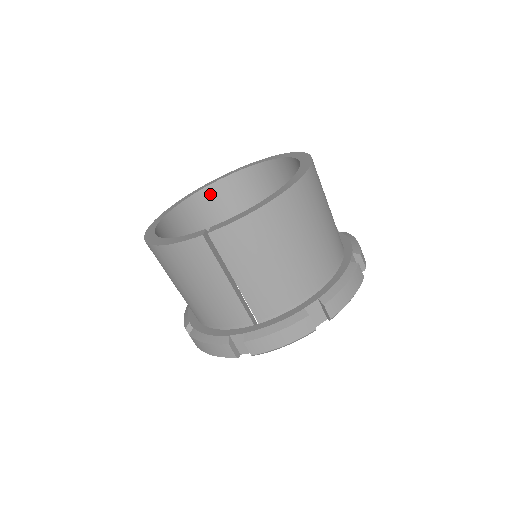
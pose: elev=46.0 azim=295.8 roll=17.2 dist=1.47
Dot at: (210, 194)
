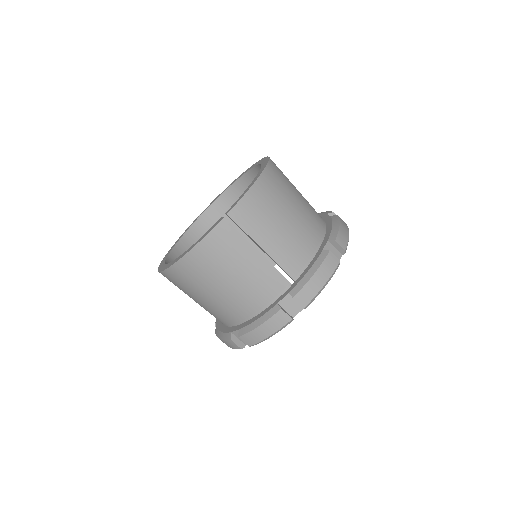
Dot at: (189, 239)
